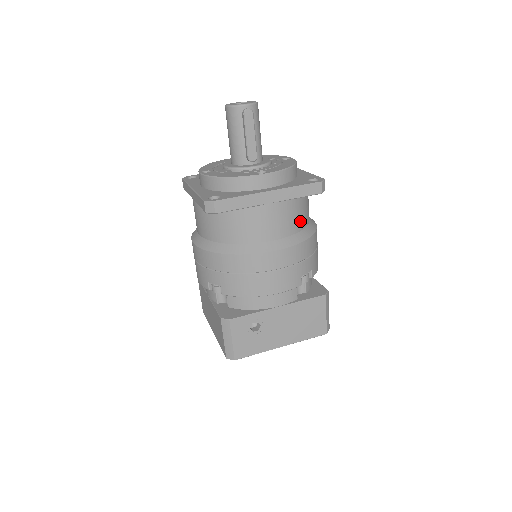
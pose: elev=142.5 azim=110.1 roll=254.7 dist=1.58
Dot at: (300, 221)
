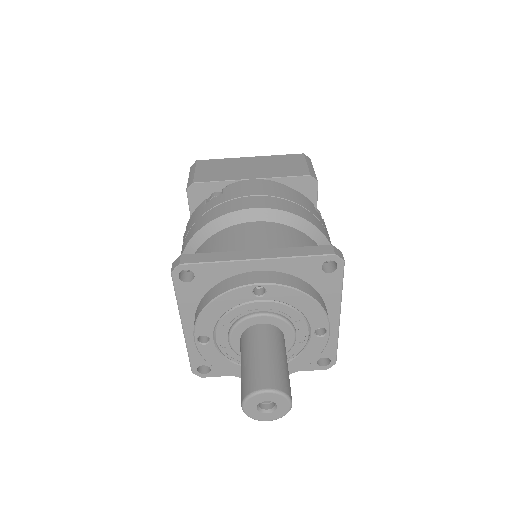
Dot at: occluded
